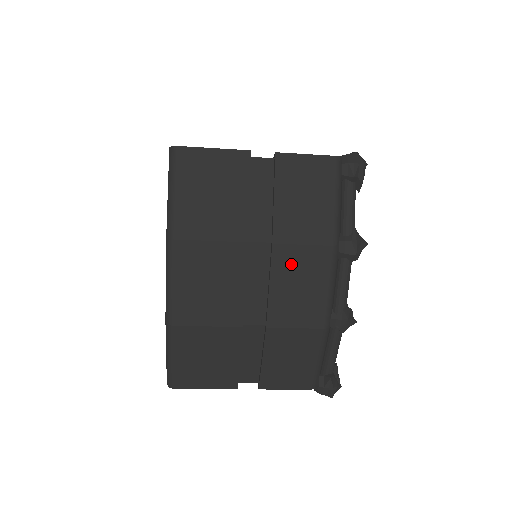
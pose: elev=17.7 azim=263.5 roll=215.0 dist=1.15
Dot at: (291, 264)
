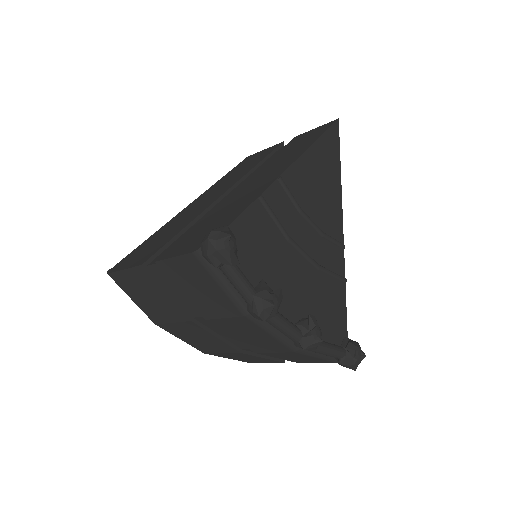
Dot at: (230, 327)
